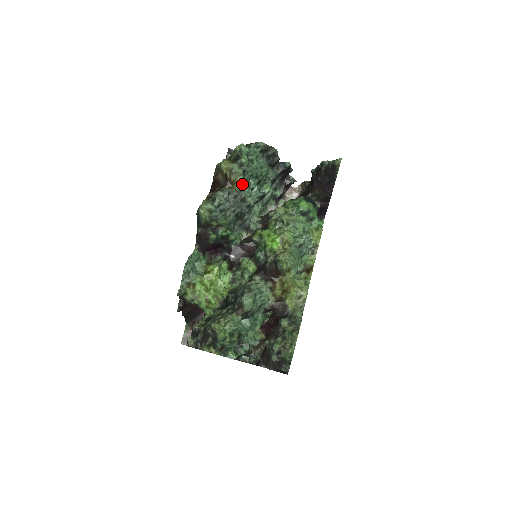
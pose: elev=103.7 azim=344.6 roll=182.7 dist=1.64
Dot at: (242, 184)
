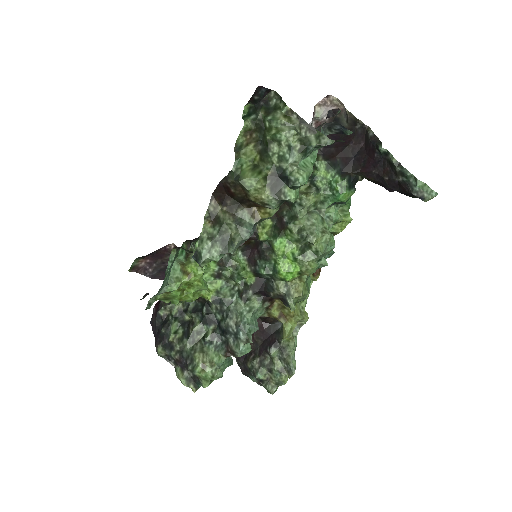
Dot at: occluded
